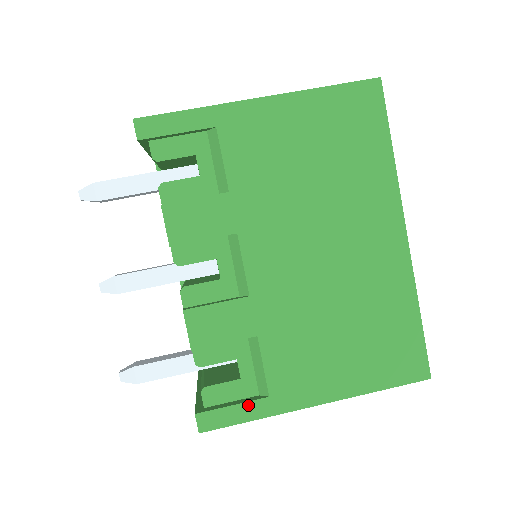
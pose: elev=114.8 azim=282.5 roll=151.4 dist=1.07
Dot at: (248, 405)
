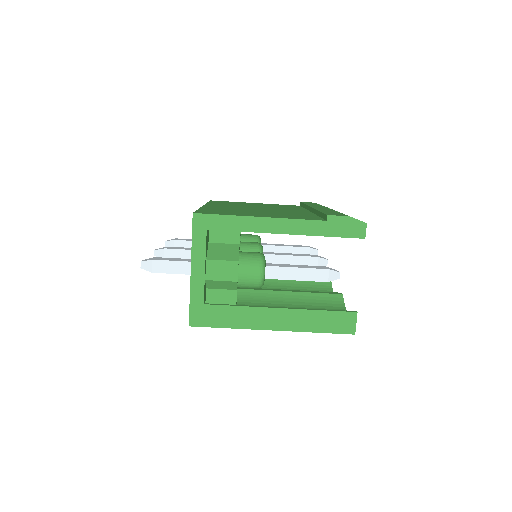
Dot at: occluded
